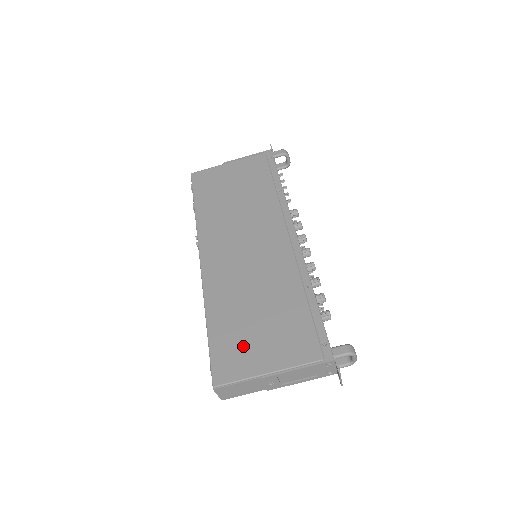
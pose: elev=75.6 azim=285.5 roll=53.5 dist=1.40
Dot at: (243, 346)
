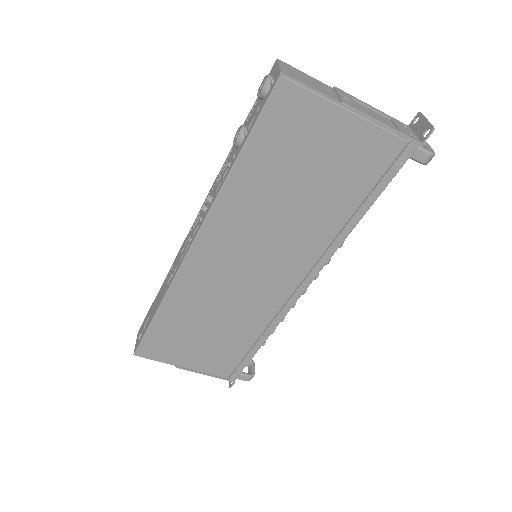
Dot at: (177, 345)
